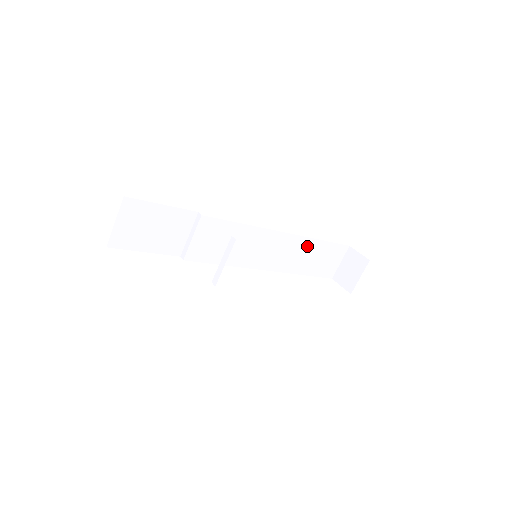
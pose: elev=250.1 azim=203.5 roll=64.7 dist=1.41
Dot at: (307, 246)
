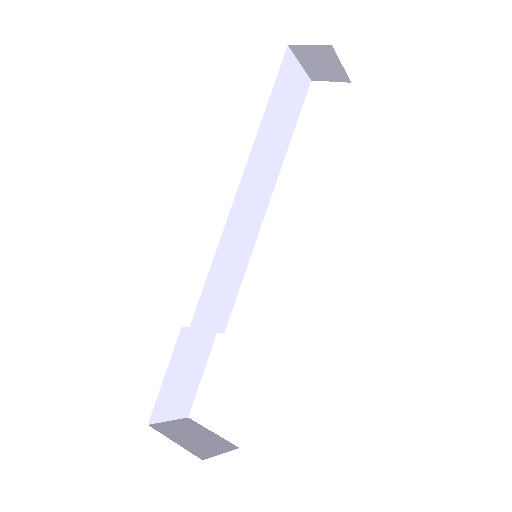
Dot at: (263, 140)
